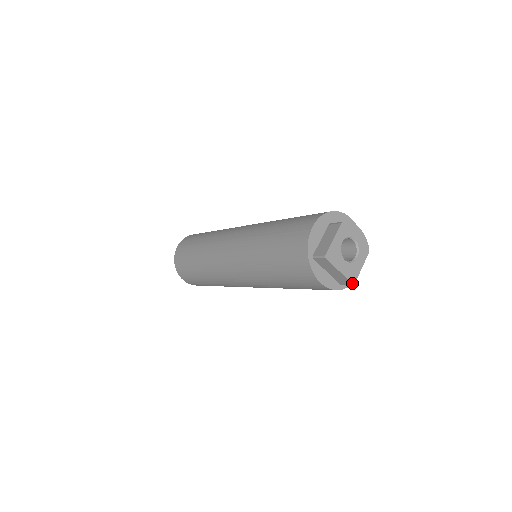
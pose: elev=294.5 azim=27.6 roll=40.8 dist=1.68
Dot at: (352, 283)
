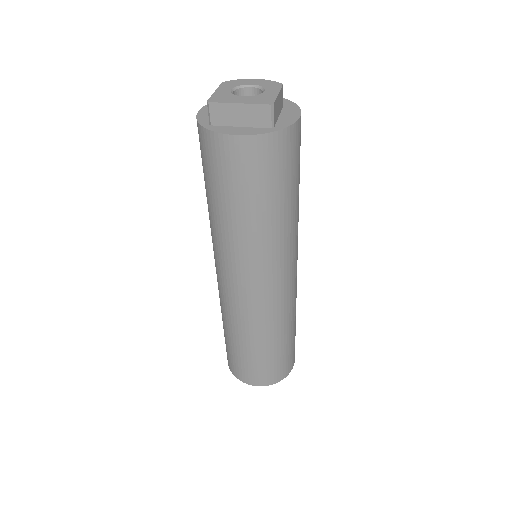
Dot at: (269, 104)
